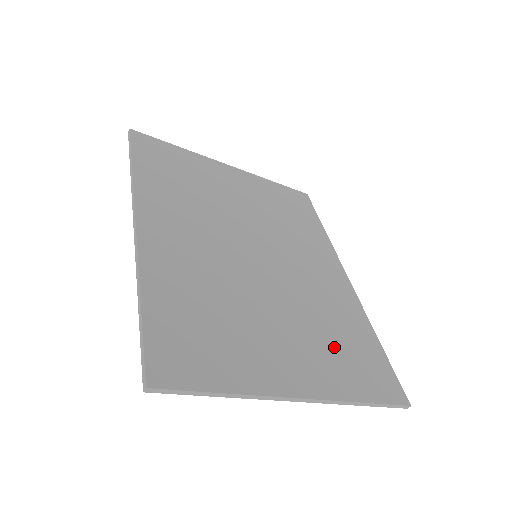
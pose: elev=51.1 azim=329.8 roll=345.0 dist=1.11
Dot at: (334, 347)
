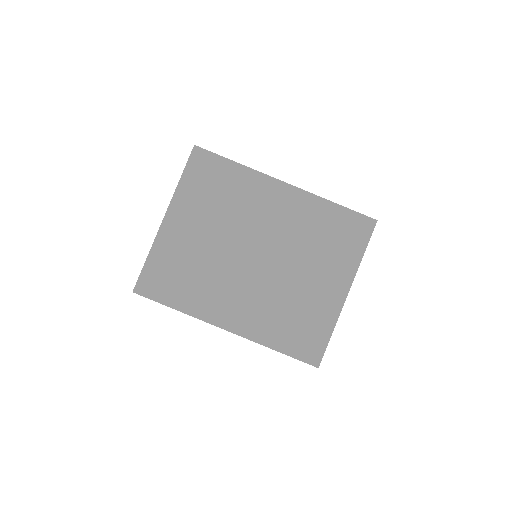
Dot at: (330, 248)
